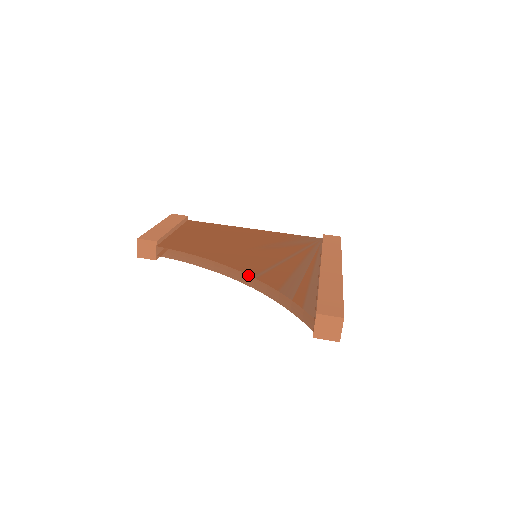
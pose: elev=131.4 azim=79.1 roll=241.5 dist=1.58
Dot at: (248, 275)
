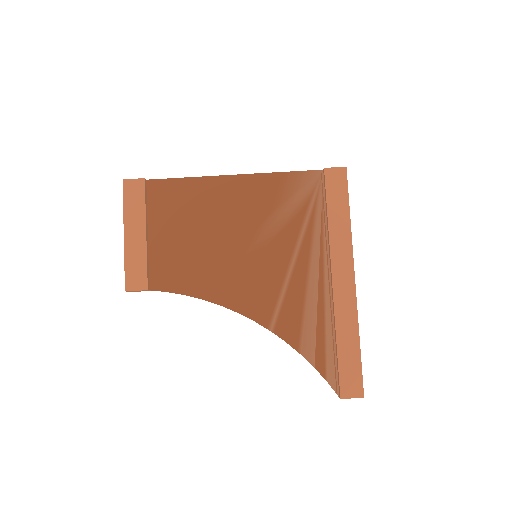
Dot at: occluded
